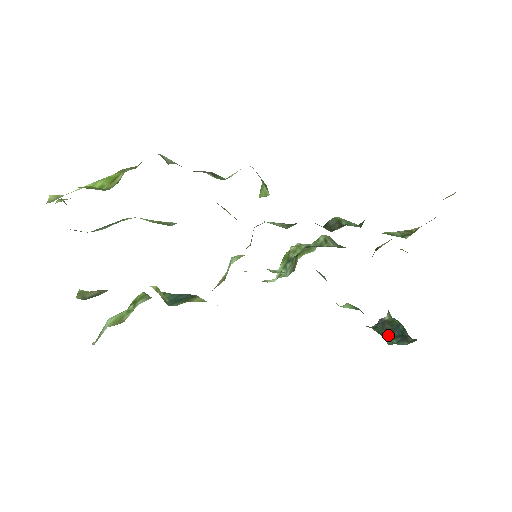
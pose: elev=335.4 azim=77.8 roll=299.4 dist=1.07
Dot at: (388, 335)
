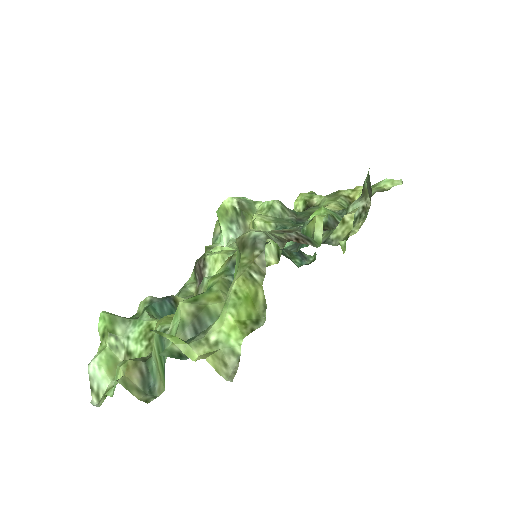
Dot at: (289, 255)
